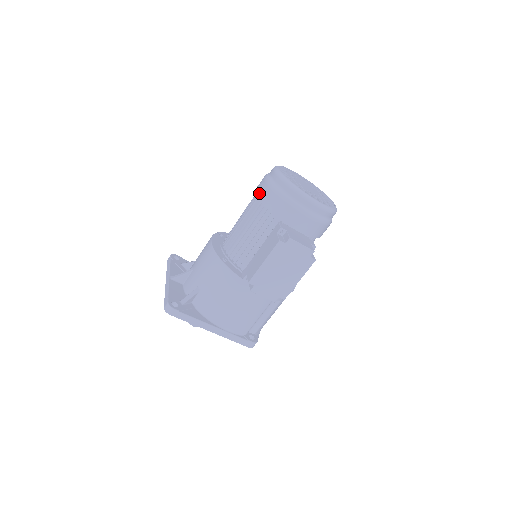
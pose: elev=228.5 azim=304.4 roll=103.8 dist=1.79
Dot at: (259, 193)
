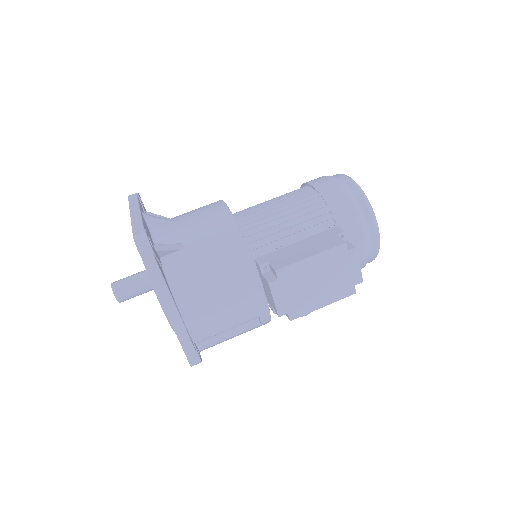
Dot at: (320, 185)
